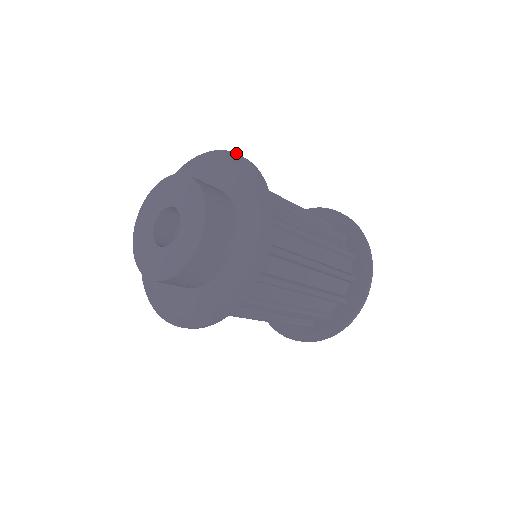
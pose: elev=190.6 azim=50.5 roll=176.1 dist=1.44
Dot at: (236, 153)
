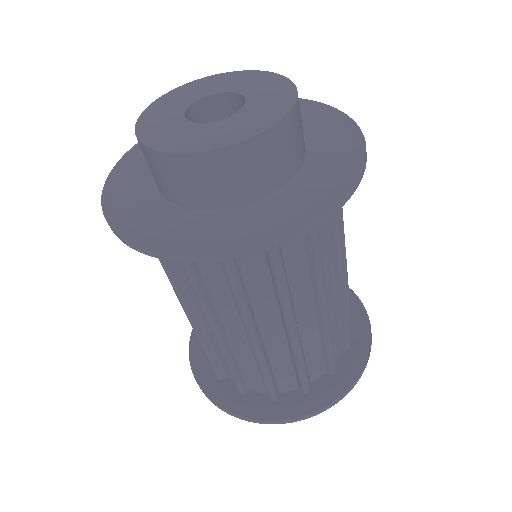
Dot at: occluded
